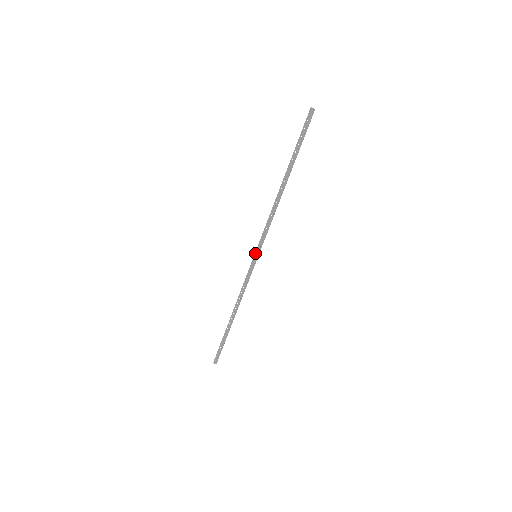
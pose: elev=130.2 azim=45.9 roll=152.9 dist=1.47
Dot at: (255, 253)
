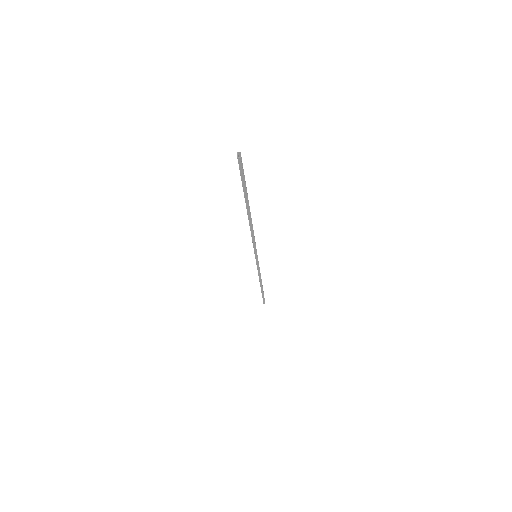
Dot at: occluded
